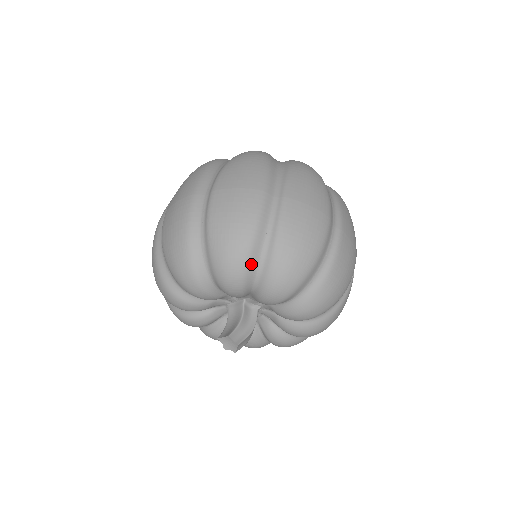
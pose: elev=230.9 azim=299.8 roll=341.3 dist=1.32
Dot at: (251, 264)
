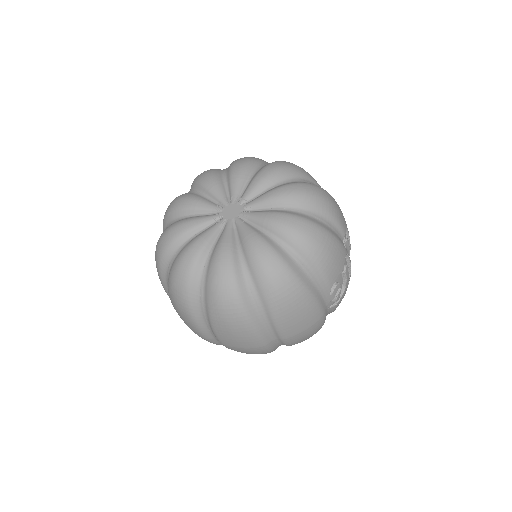
Dot at: occluded
